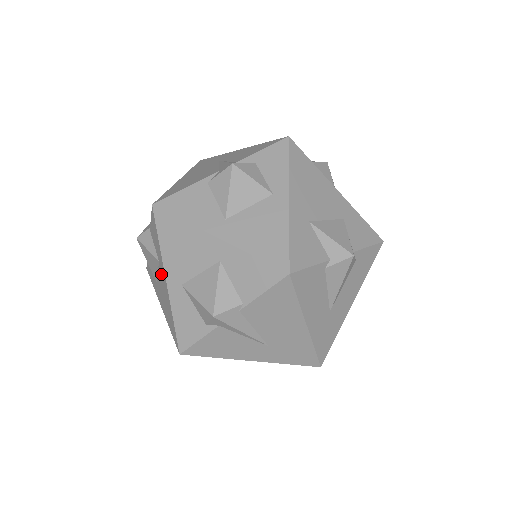
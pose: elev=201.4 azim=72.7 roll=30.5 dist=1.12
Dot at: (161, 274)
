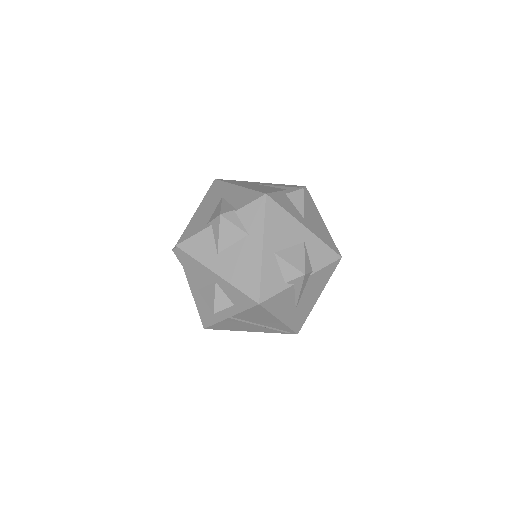
Dot at: (248, 244)
